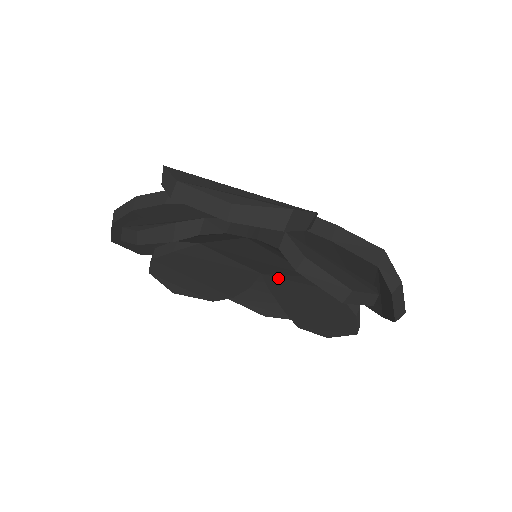
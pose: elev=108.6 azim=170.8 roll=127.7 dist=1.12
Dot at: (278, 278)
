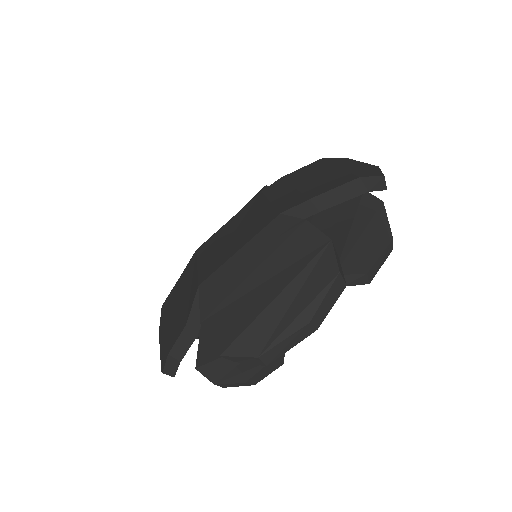
Dot at: occluded
